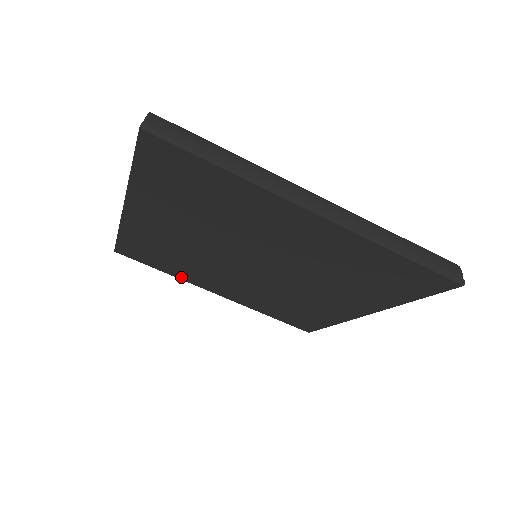
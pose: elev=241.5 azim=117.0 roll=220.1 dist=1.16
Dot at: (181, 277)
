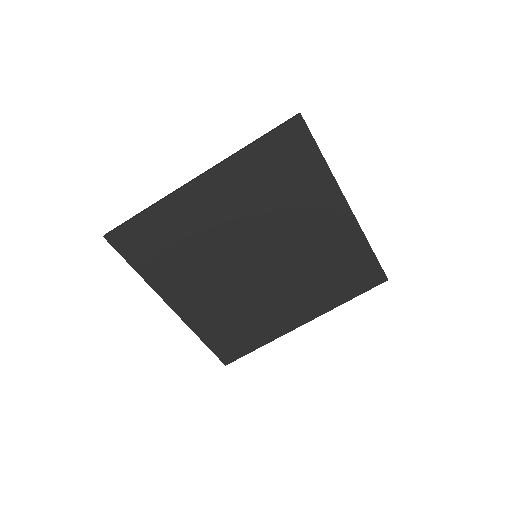
Dot at: (271, 337)
